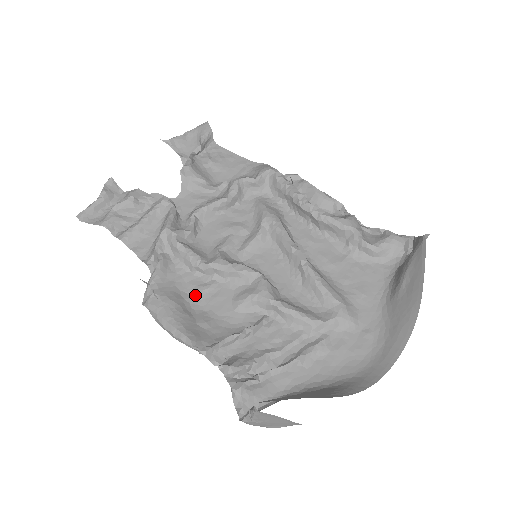
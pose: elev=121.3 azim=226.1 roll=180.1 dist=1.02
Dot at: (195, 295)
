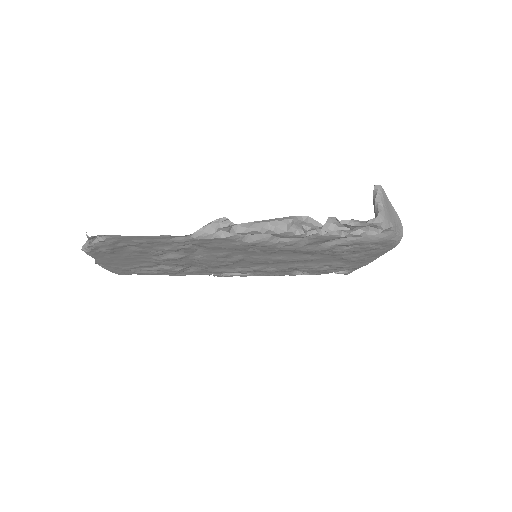
Dot at: (253, 243)
